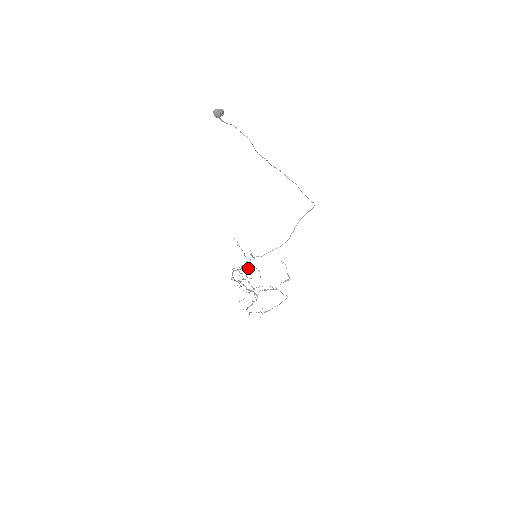
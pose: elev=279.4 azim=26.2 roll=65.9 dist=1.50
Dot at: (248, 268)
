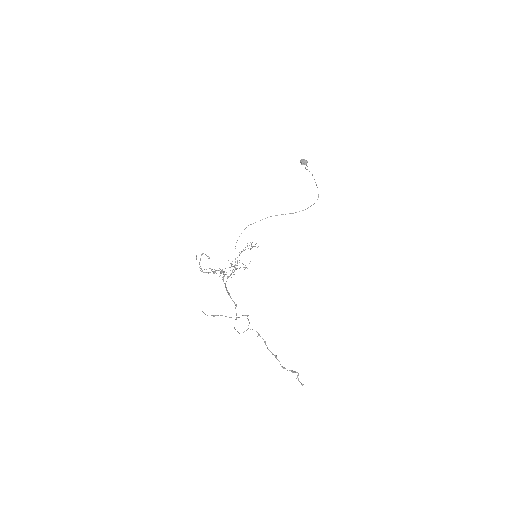
Dot at: occluded
